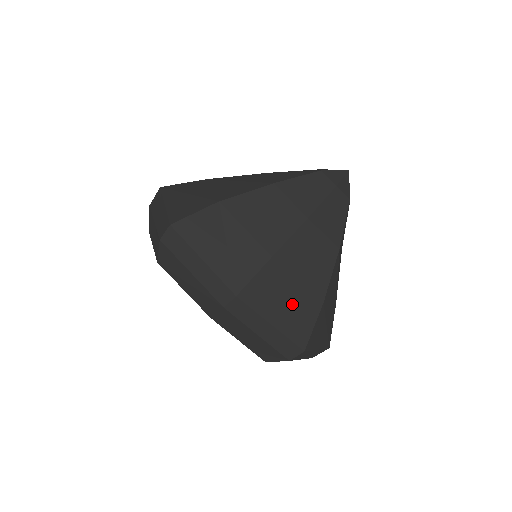
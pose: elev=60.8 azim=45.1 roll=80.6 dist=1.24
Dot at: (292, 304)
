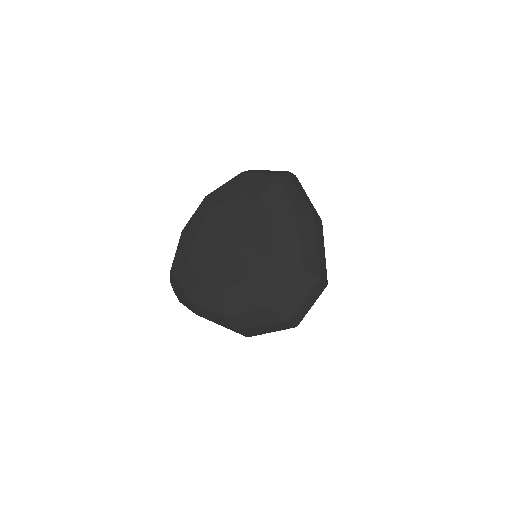
Dot at: occluded
